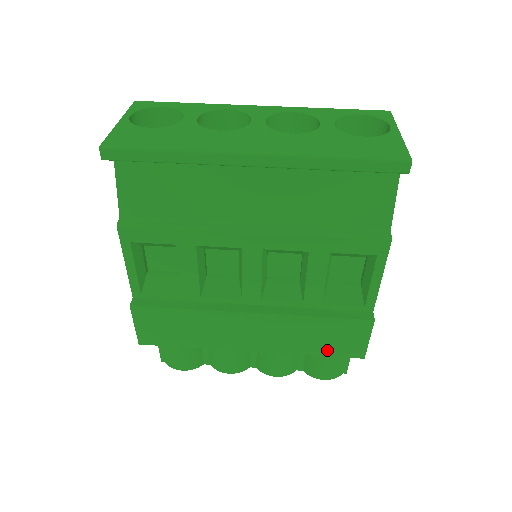
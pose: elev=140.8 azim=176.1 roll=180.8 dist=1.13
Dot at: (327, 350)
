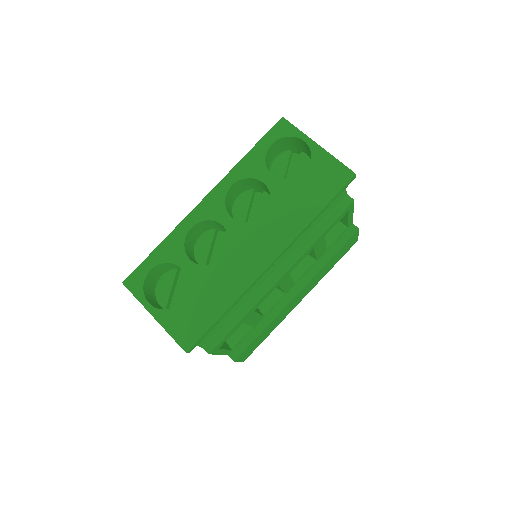
Dot at: (339, 259)
